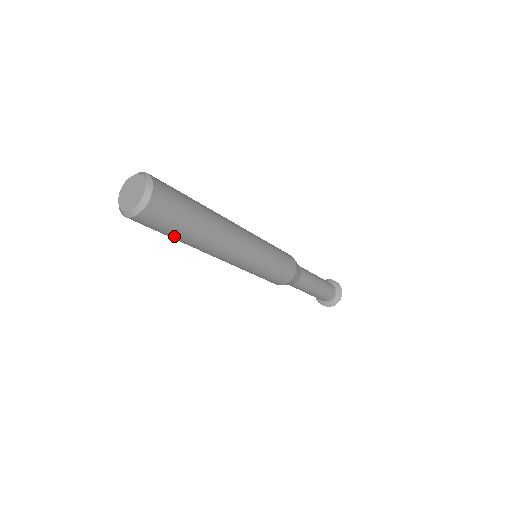
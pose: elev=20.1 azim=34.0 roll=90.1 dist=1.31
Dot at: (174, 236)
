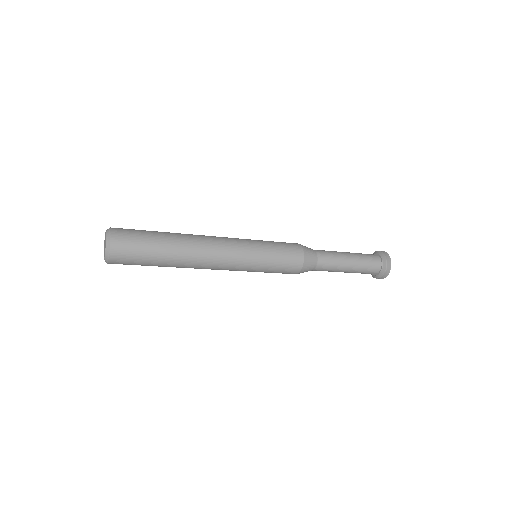
Dot at: occluded
